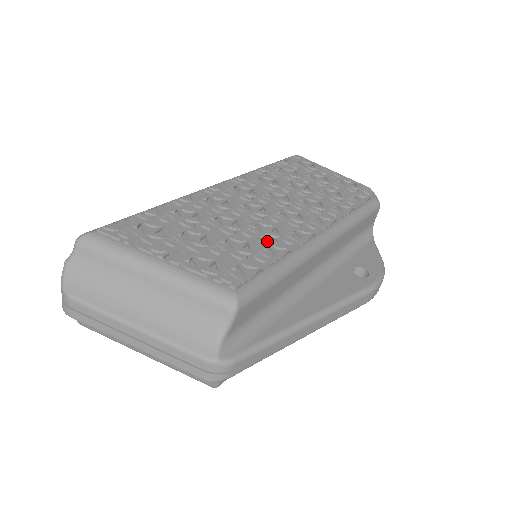
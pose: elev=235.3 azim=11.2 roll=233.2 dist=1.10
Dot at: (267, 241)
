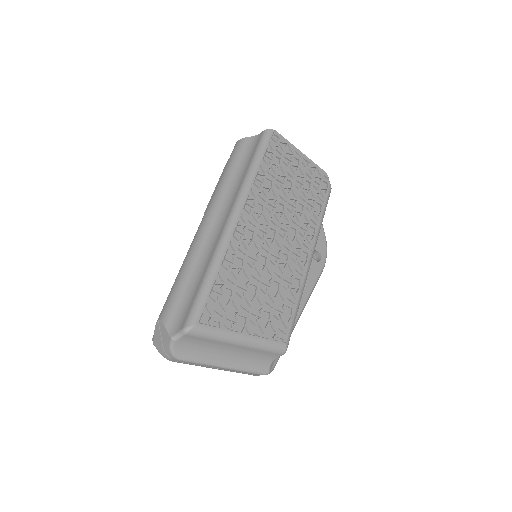
Dot at: (287, 282)
